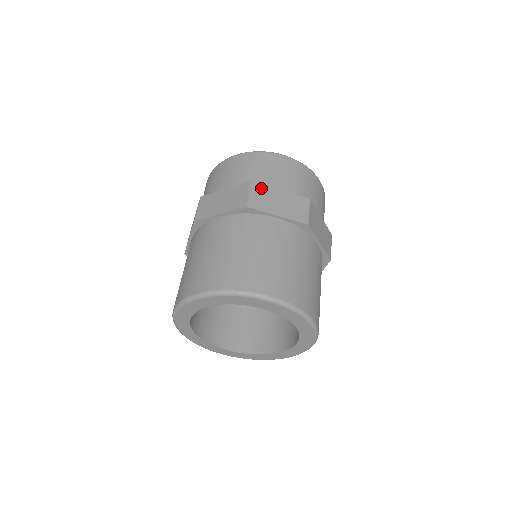
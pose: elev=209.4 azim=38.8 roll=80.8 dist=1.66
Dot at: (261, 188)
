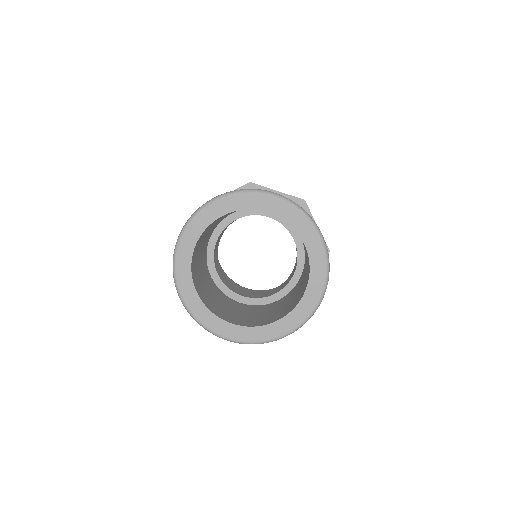
Dot at: occluded
